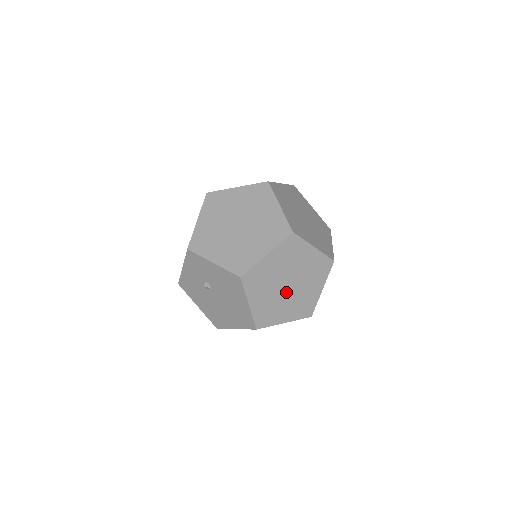
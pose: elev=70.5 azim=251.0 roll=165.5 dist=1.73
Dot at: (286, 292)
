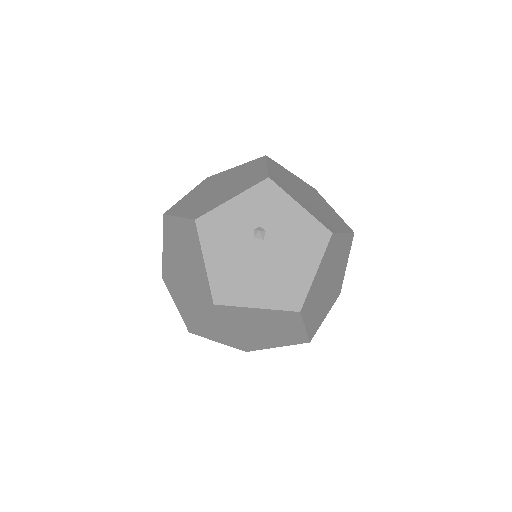
Dot at: (324, 290)
